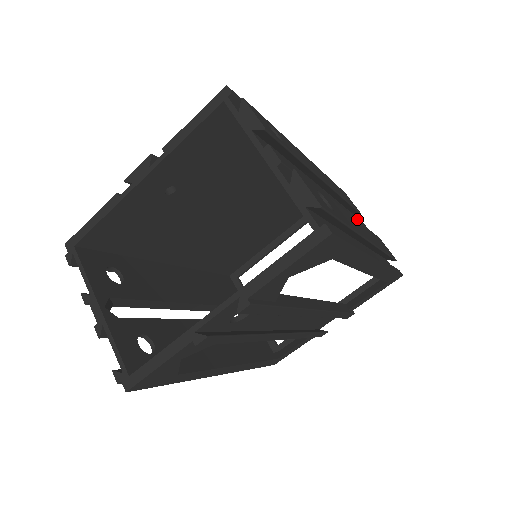
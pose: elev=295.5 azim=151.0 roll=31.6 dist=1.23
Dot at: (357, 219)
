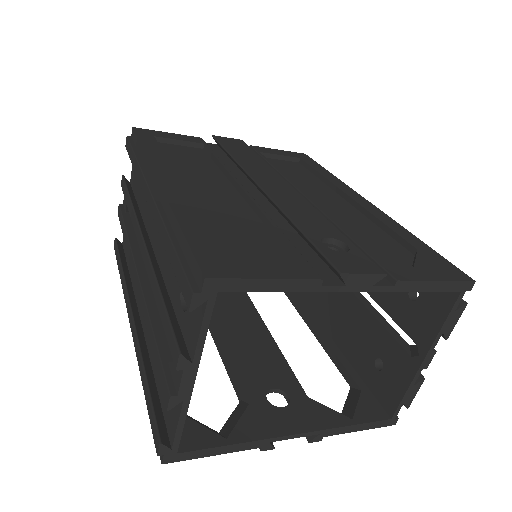
Dot at: occluded
